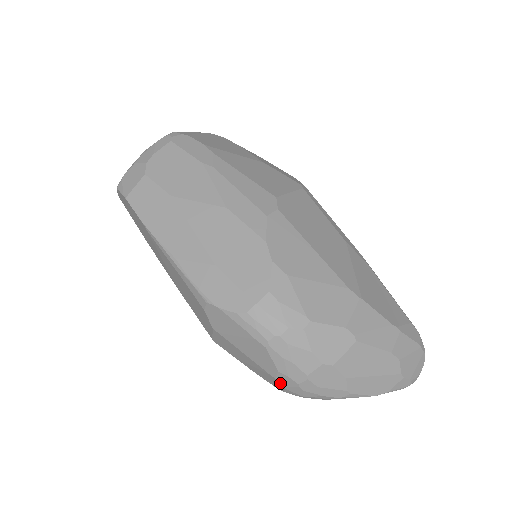
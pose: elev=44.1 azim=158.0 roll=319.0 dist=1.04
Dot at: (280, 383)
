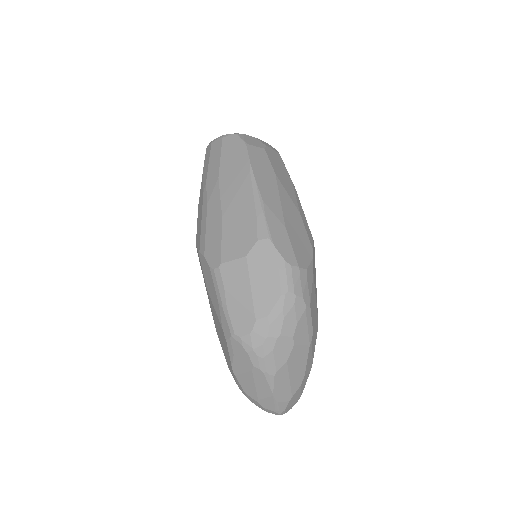
Dot at: (254, 326)
